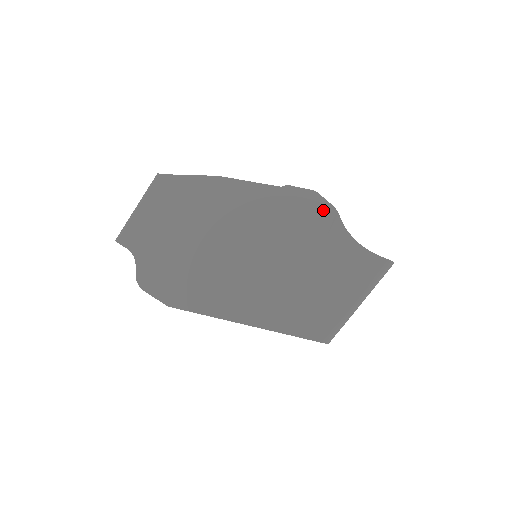
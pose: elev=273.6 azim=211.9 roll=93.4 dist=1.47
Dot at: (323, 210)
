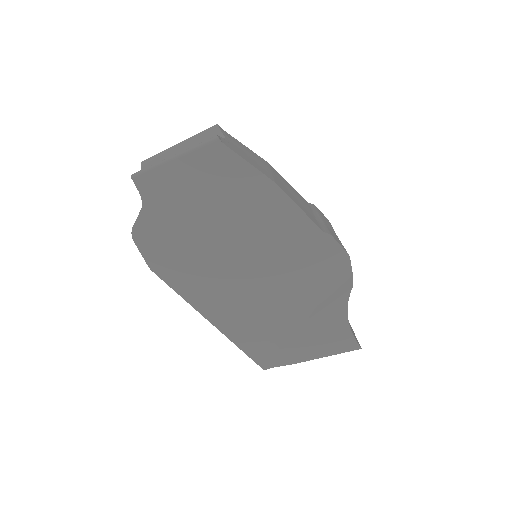
Dot at: (342, 275)
